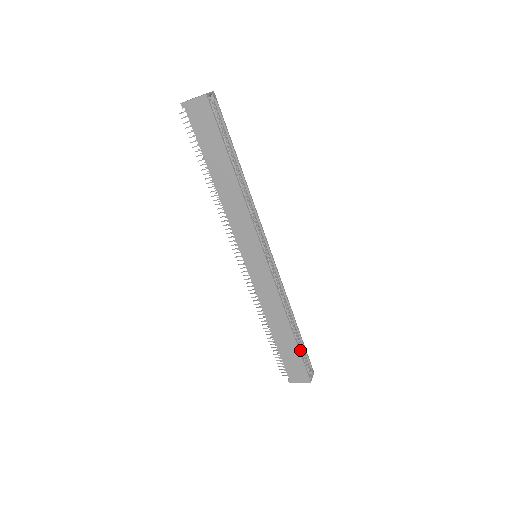
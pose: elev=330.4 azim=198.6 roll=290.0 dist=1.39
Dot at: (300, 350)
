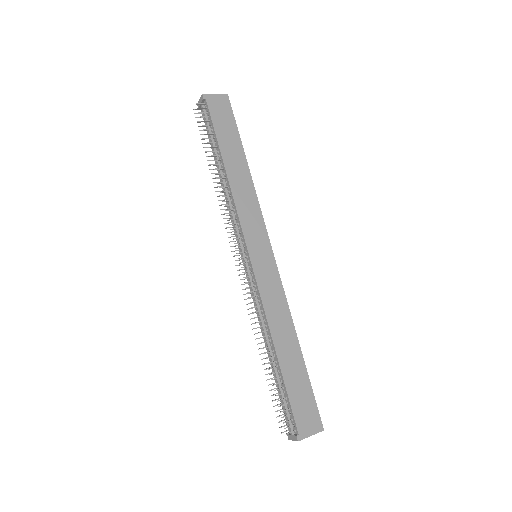
Dot at: occluded
